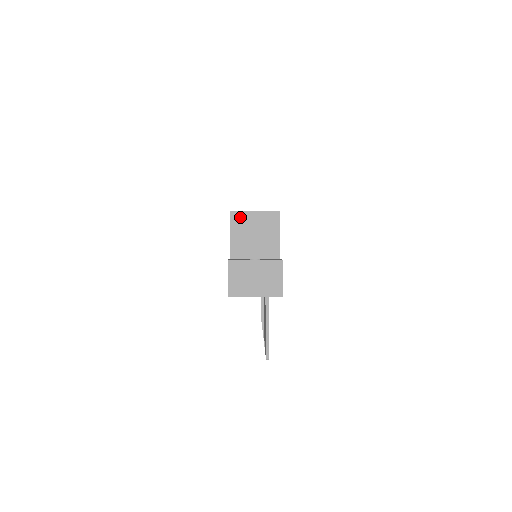
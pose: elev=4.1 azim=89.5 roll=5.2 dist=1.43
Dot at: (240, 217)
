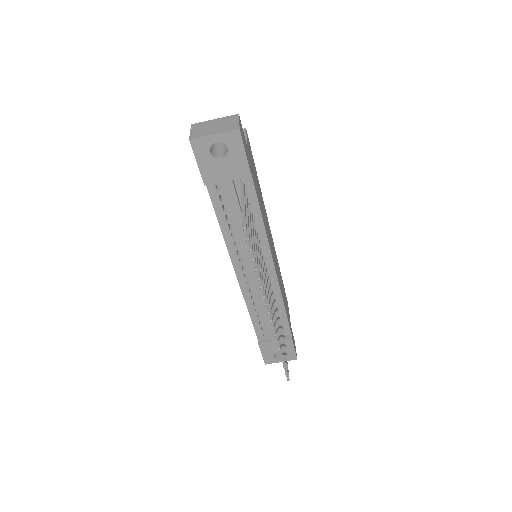
Dot at: occluded
